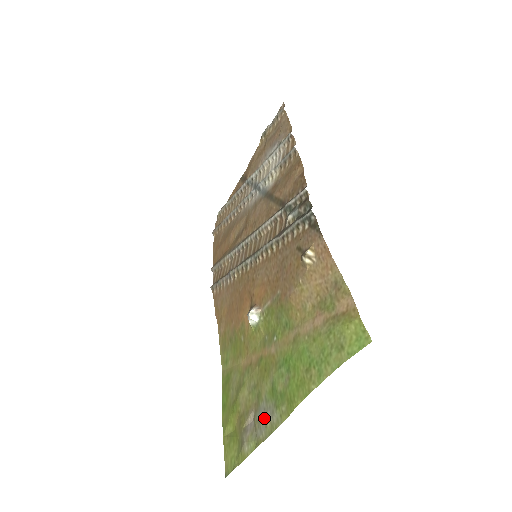
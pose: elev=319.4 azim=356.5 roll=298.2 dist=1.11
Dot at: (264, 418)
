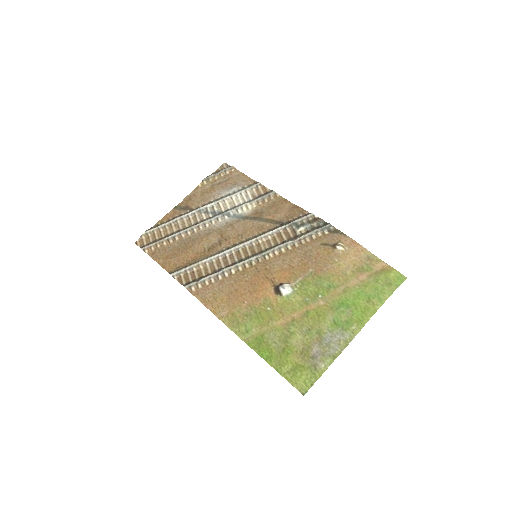
Dot at: (334, 341)
